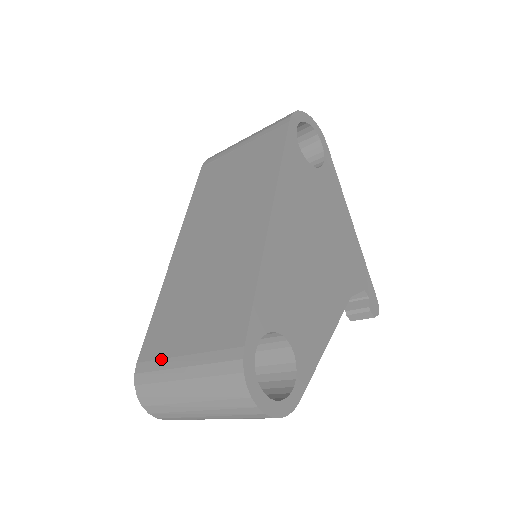
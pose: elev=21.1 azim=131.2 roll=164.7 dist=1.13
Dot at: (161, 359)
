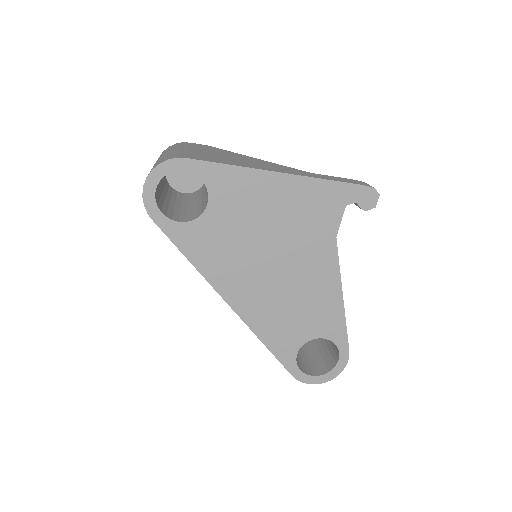
Dot at: occluded
